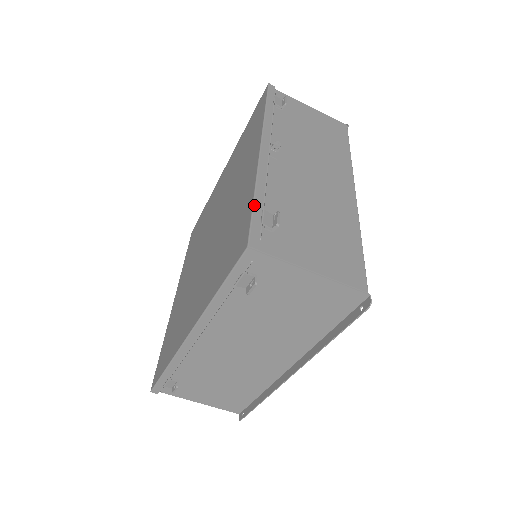
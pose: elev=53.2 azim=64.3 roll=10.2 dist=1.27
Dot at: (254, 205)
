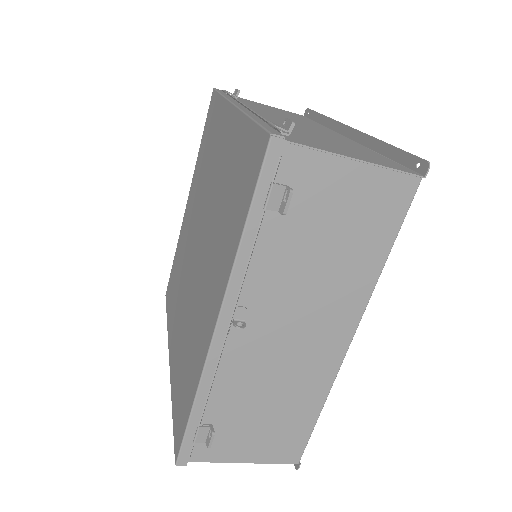
Dot at: (189, 422)
